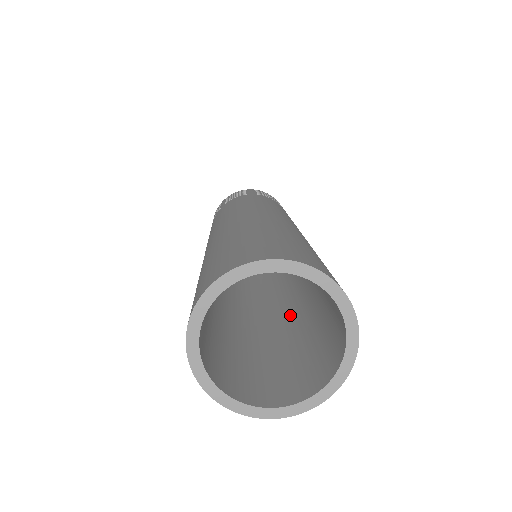
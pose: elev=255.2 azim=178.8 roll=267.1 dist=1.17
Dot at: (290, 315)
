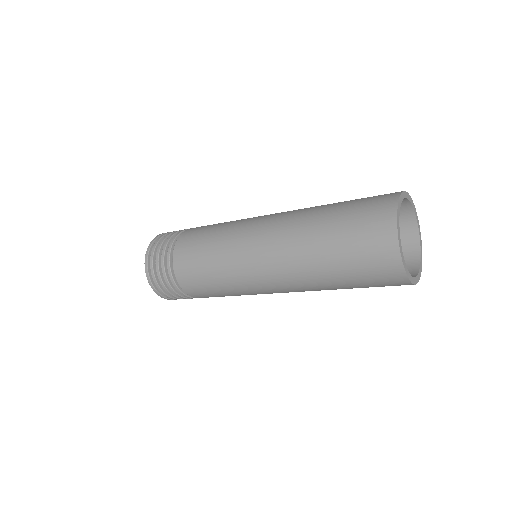
Dot at: occluded
